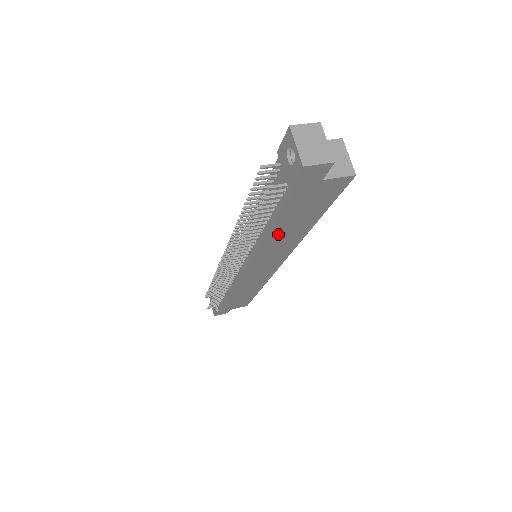
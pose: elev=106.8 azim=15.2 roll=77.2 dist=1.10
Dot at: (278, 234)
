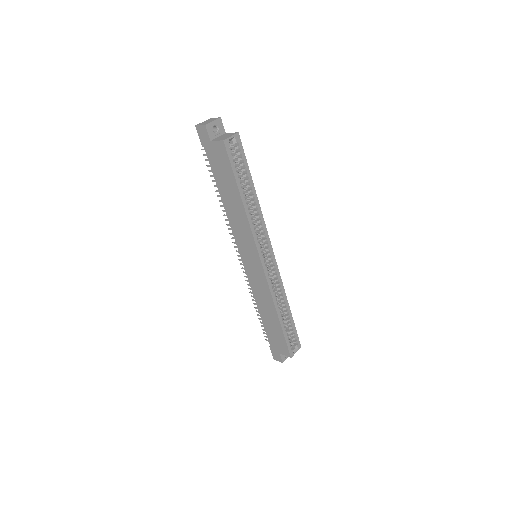
Dot at: (228, 203)
